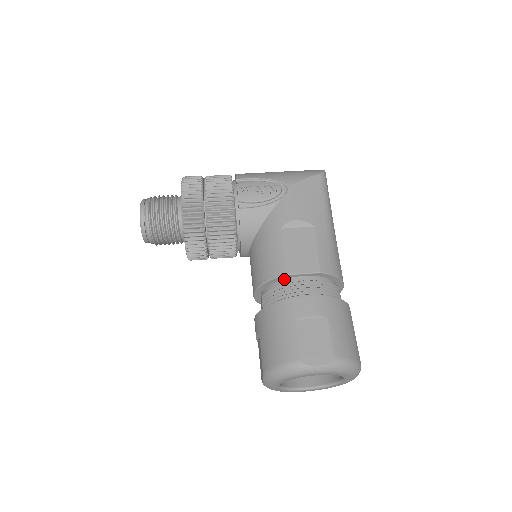
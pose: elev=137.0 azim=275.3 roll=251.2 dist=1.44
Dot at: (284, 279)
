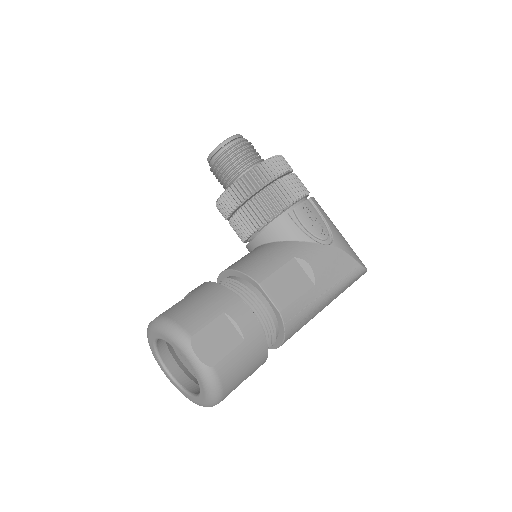
Dot at: (253, 285)
